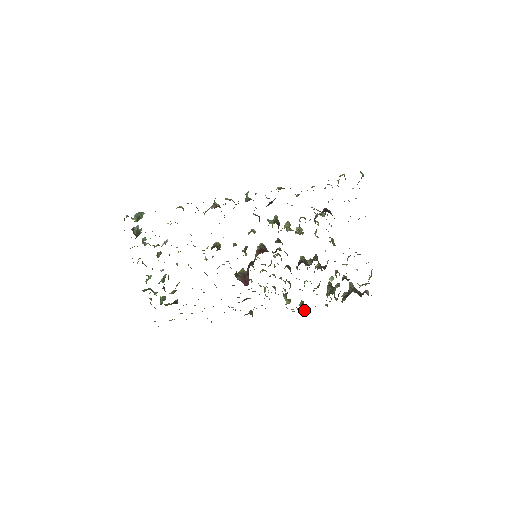
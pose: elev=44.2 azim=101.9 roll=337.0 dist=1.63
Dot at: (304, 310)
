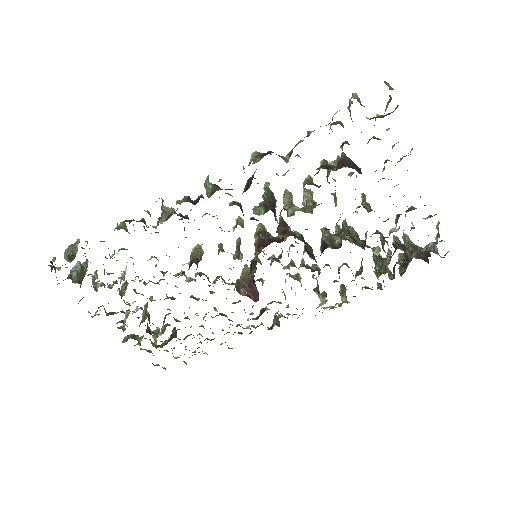
Dot at: (348, 302)
